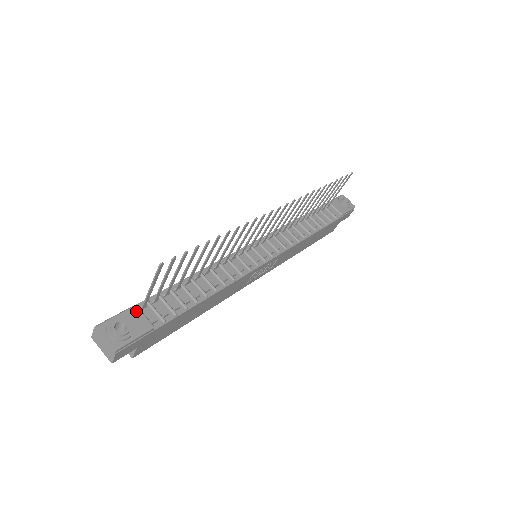
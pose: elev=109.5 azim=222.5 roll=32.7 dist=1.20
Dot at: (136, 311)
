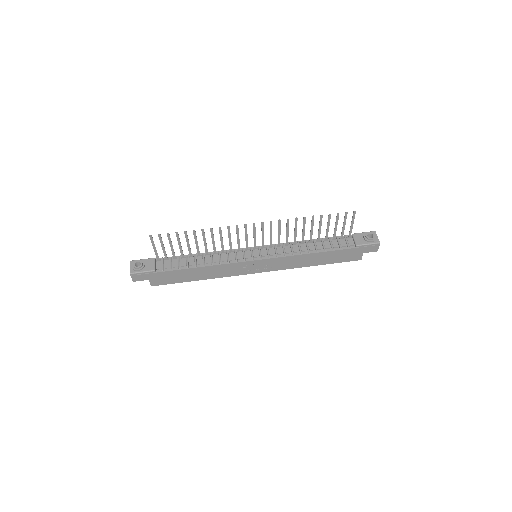
Dot at: (152, 260)
